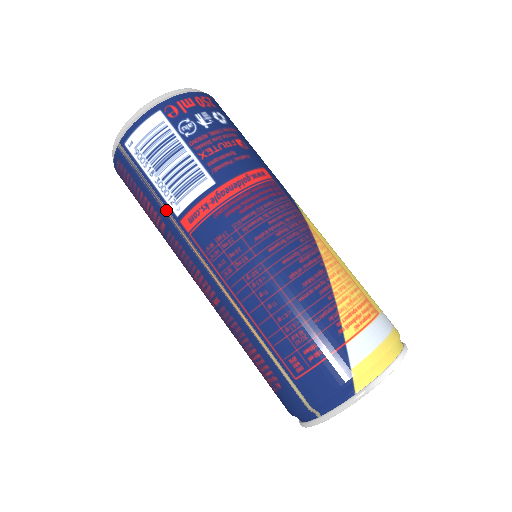
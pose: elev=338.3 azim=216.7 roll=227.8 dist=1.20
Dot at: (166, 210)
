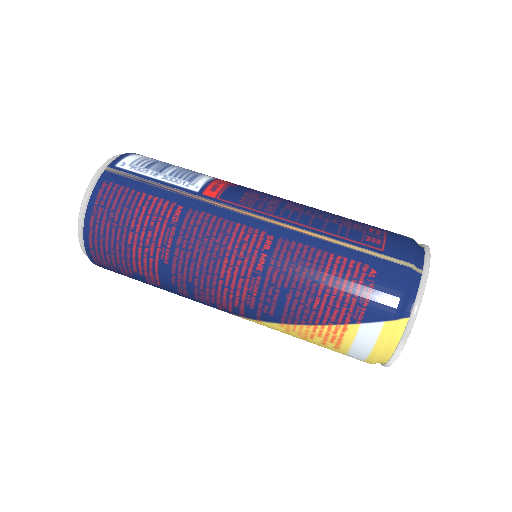
Dot at: (182, 192)
